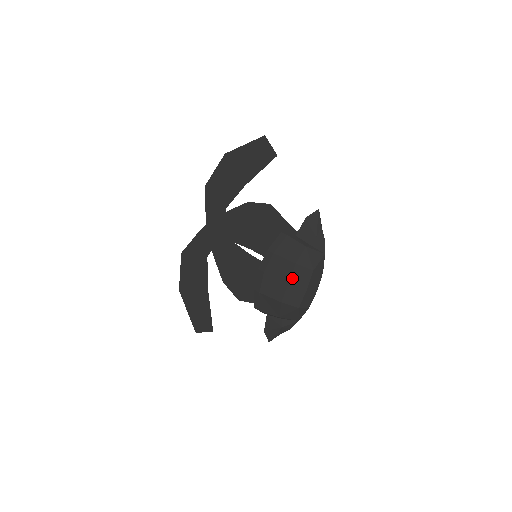
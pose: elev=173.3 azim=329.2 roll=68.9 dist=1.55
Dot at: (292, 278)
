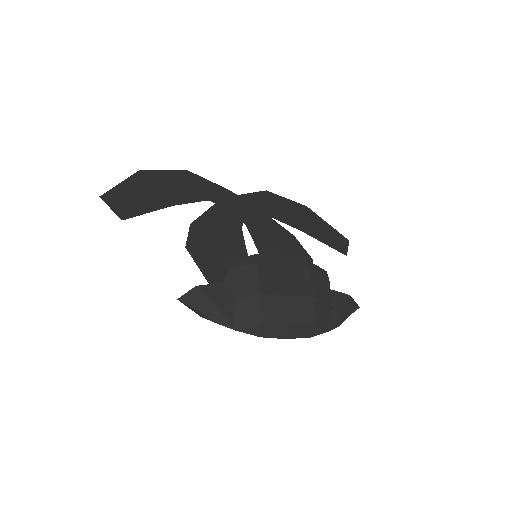
Dot at: (298, 298)
